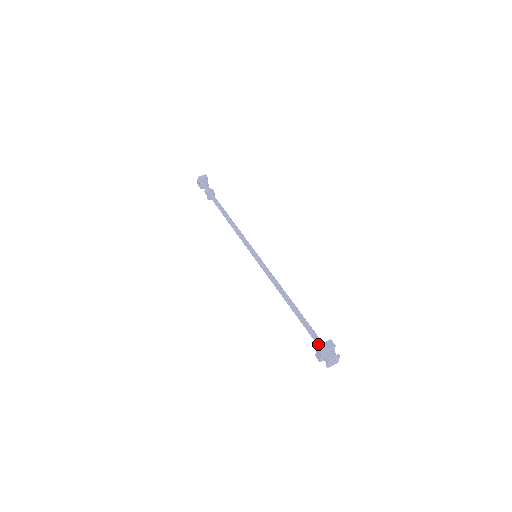
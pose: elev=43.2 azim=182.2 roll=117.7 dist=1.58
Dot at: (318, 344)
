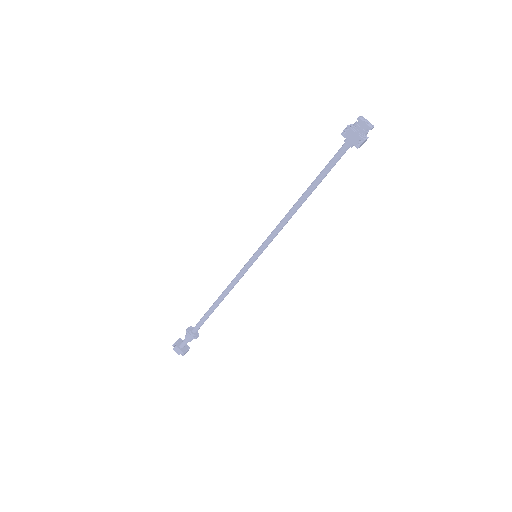
Dot at: occluded
